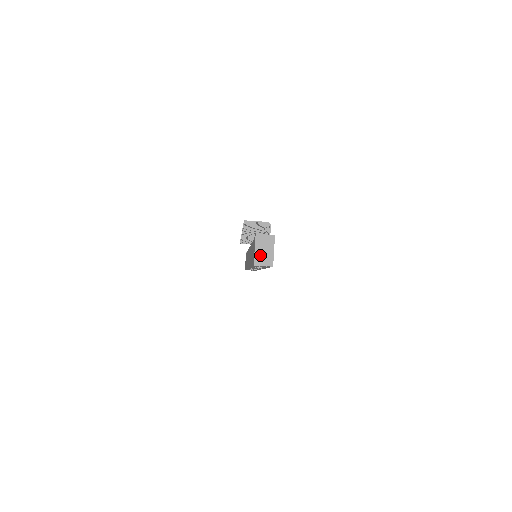
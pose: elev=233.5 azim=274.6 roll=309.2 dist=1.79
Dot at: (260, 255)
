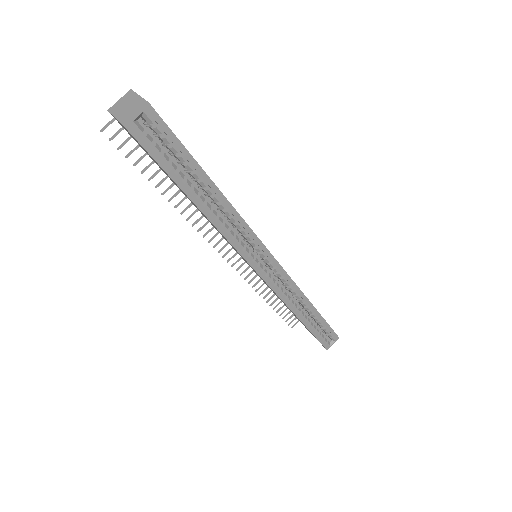
Dot at: (125, 114)
